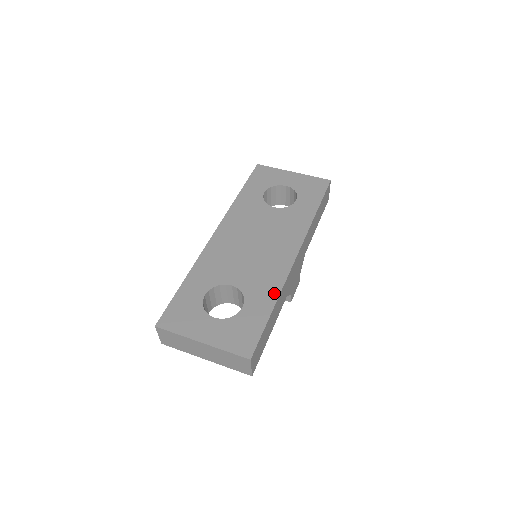
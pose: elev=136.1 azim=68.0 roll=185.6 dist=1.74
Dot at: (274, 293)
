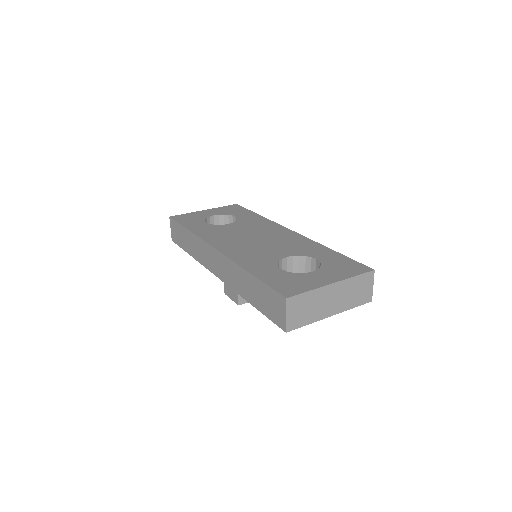
Dot at: (318, 246)
